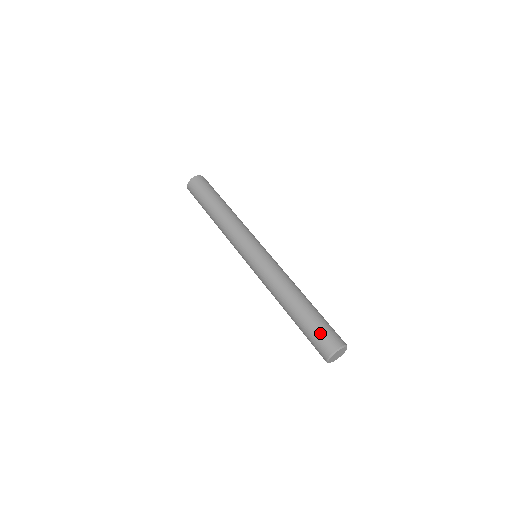
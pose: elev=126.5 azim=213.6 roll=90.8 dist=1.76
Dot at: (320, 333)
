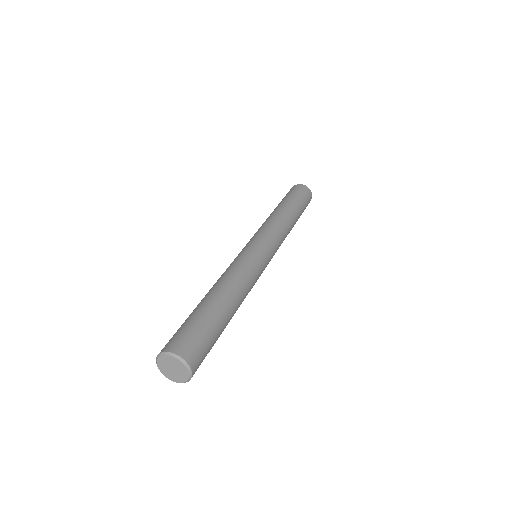
Dot at: (186, 329)
